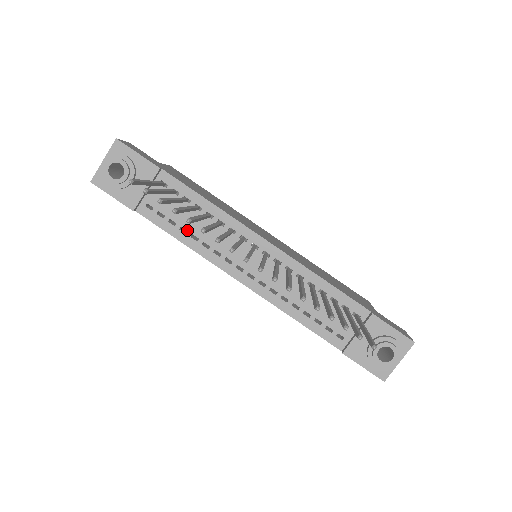
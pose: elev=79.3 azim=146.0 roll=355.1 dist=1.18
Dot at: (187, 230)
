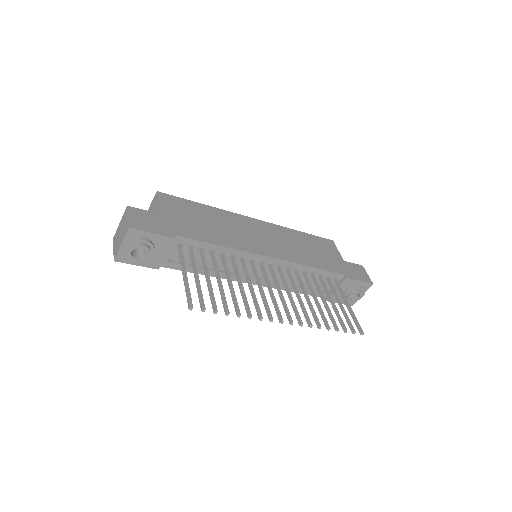
Dot at: occluded
